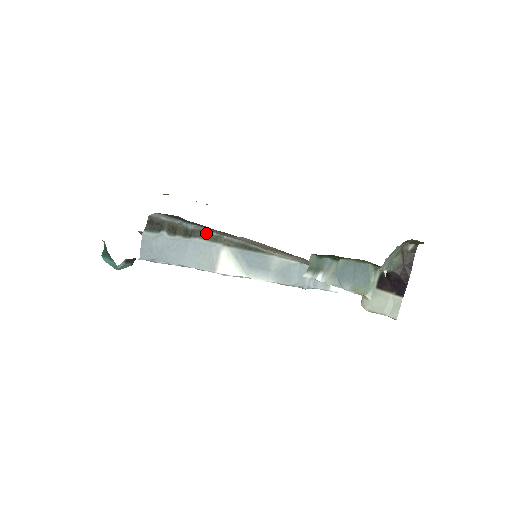
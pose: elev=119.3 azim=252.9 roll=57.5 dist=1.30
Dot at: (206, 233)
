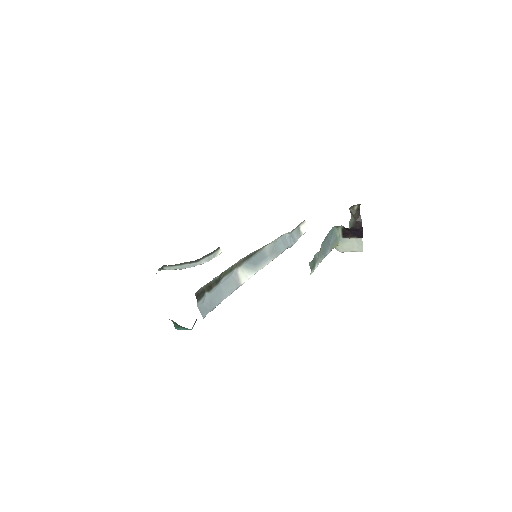
Dot at: (226, 271)
